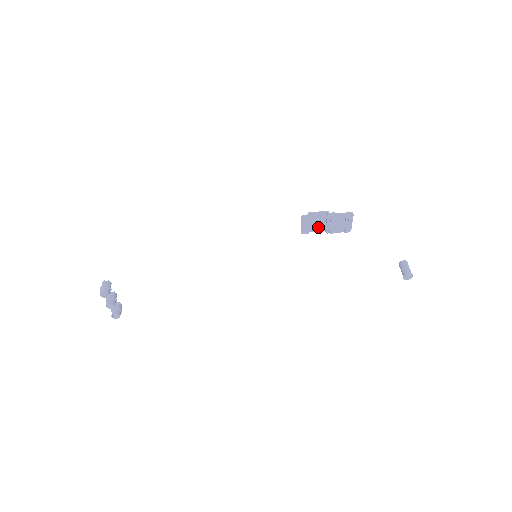
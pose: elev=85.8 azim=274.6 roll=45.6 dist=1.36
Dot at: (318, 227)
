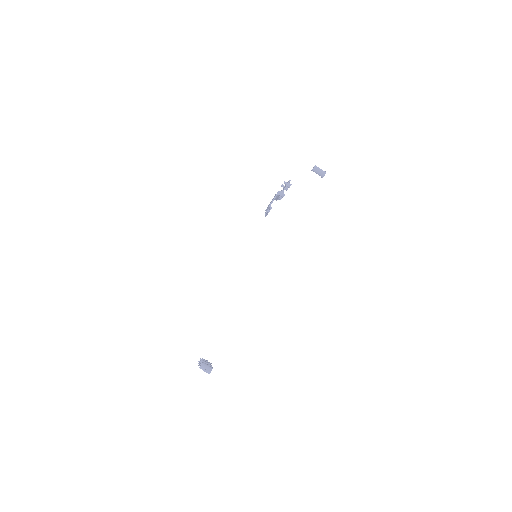
Dot at: occluded
